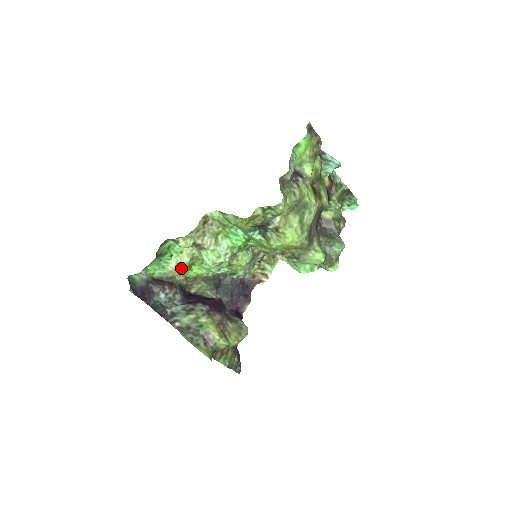
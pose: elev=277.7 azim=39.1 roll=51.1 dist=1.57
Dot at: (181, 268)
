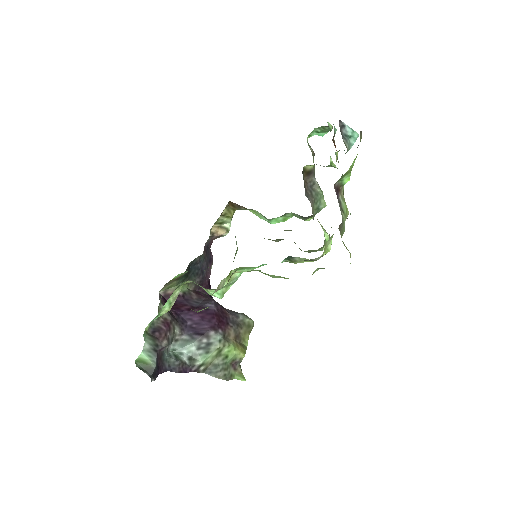
Dot at: (173, 303)
